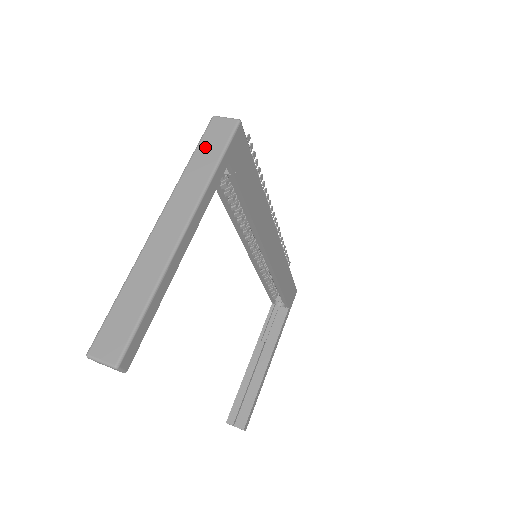
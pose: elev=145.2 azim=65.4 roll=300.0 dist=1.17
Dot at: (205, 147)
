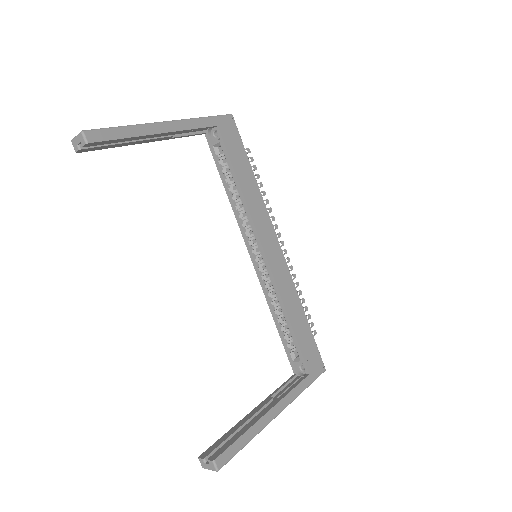
Dot at: occluded
